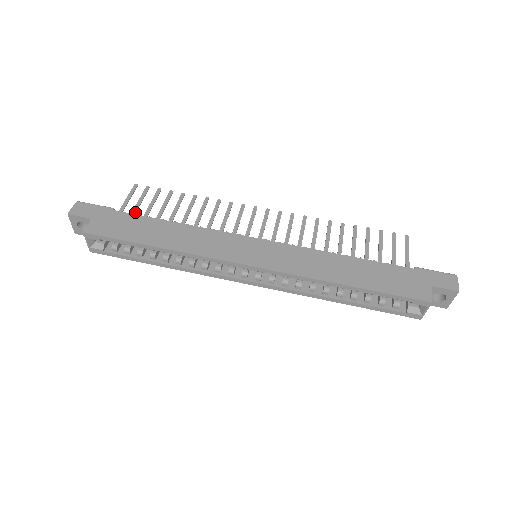
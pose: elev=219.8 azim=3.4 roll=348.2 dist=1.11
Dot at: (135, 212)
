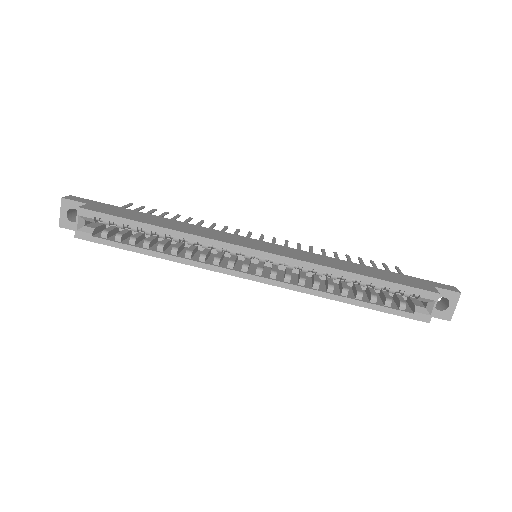
Dot at: occluded
